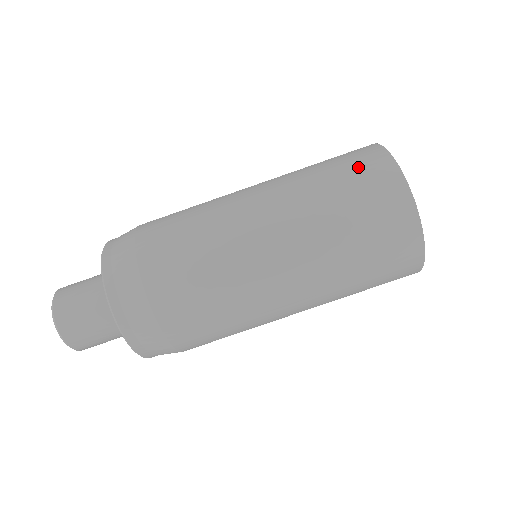
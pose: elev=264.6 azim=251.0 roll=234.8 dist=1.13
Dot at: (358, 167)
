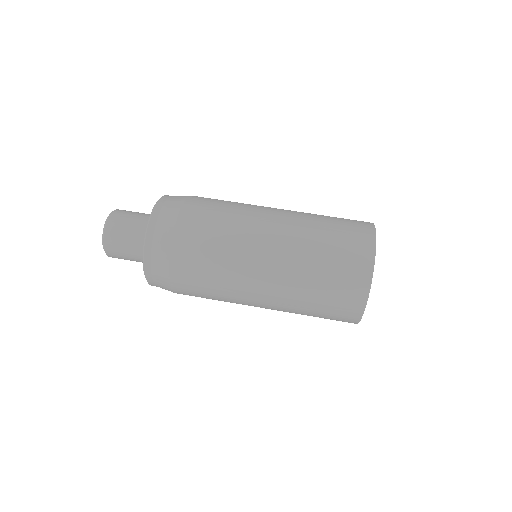
Dot at: (350, 229)
